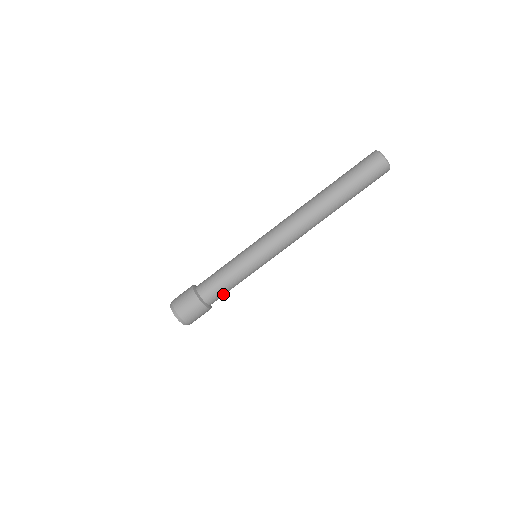
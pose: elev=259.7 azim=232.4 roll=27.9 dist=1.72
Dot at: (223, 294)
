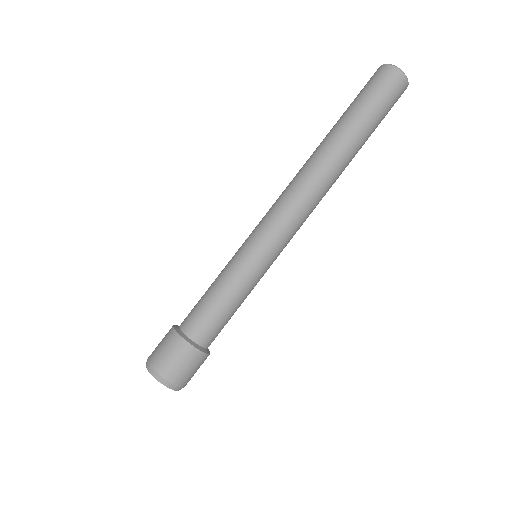
Dot at: (215, 321)
